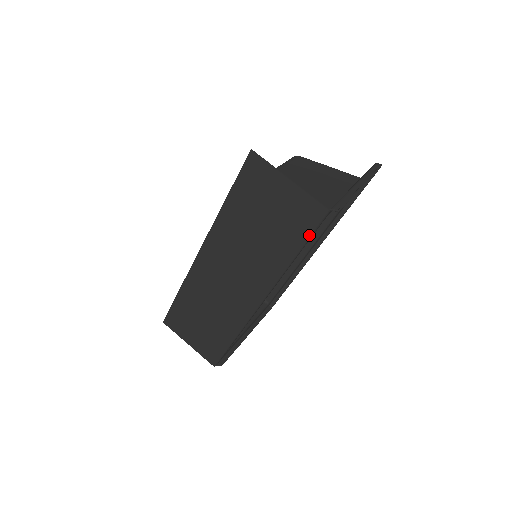
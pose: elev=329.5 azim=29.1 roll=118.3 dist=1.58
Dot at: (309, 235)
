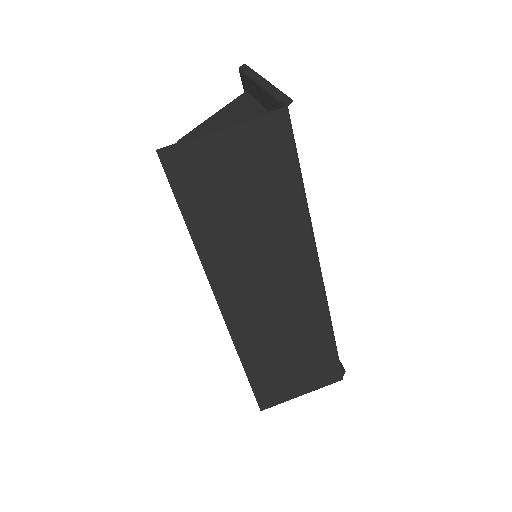
Dot at: (295, 154)
